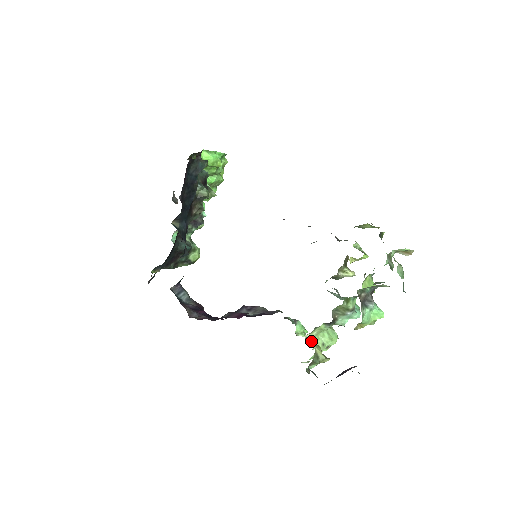
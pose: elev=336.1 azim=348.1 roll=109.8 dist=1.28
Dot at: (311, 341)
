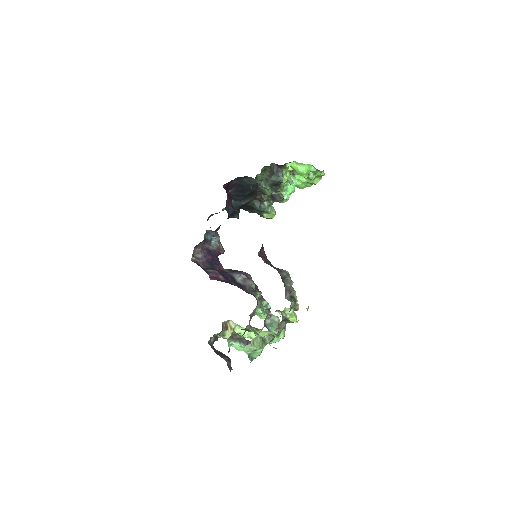
Dot at: (231, 325)
